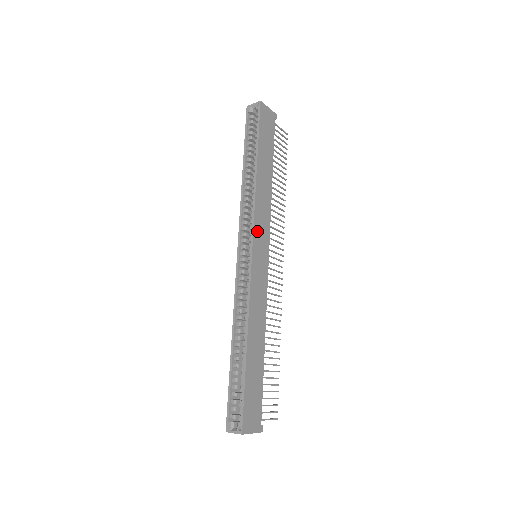
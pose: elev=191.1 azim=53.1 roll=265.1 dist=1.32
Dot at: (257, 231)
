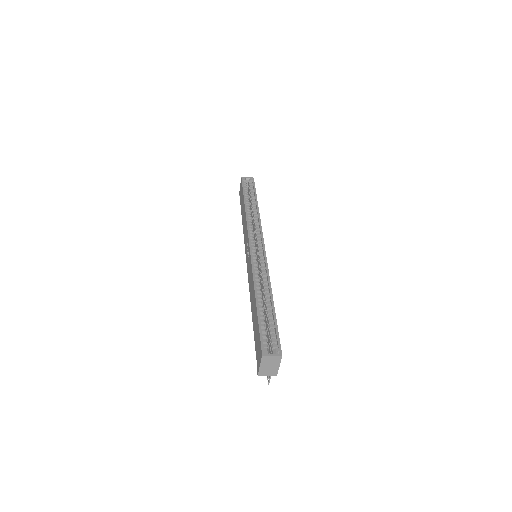
Dot at: occluded
